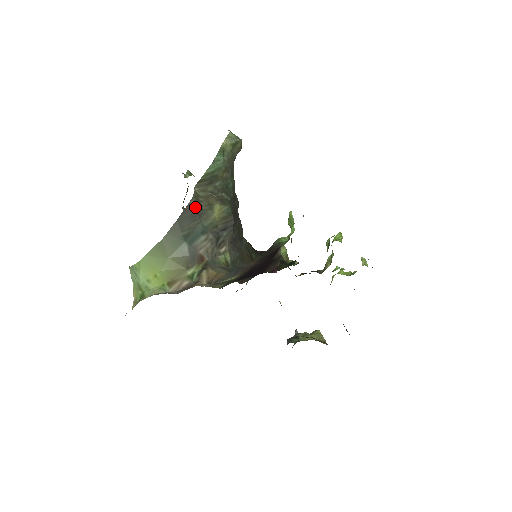
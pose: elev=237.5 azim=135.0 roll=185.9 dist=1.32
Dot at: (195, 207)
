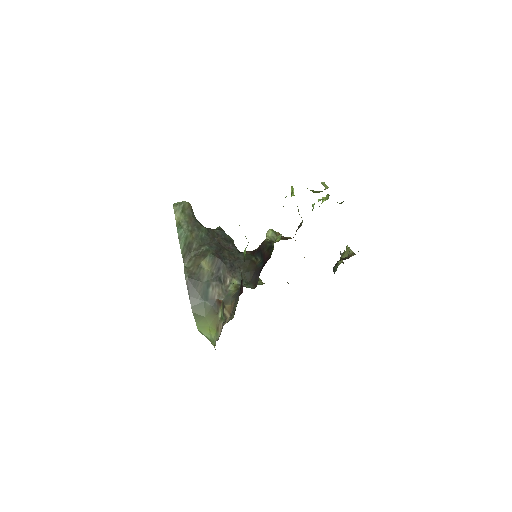
Dot at: (191, 279)
